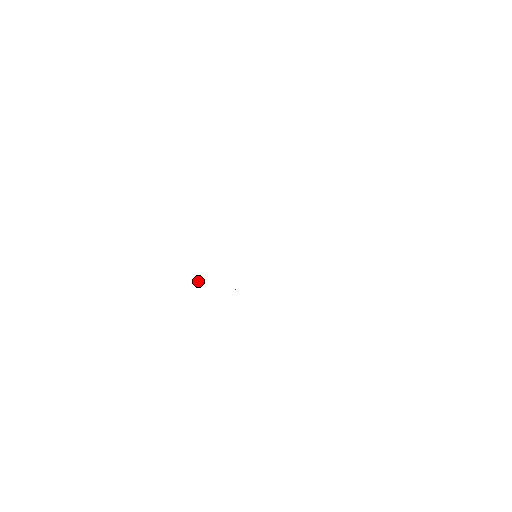
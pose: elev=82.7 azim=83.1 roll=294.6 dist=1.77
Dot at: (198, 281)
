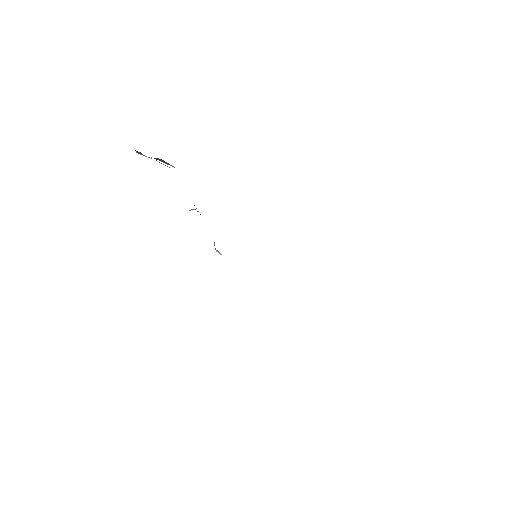
Dot at: (192, 209)
